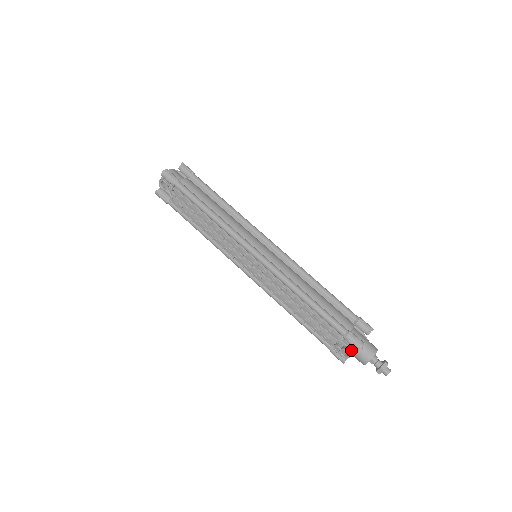
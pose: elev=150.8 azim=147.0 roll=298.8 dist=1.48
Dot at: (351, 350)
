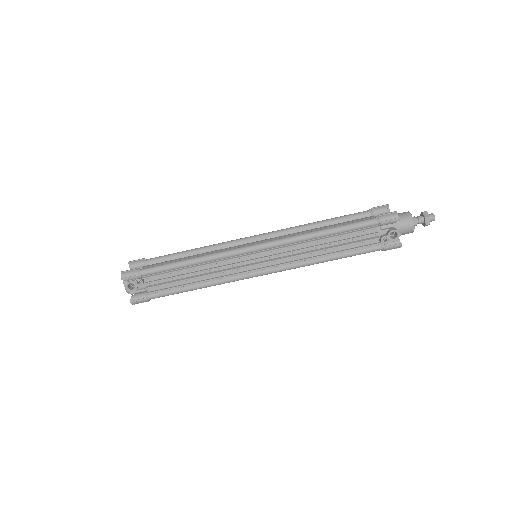
Dot at: (394, 228)
